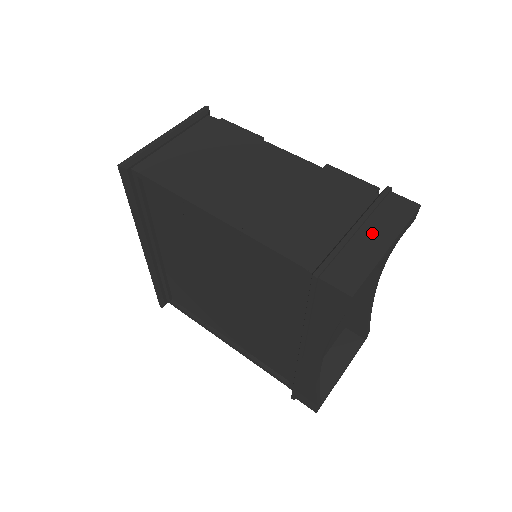
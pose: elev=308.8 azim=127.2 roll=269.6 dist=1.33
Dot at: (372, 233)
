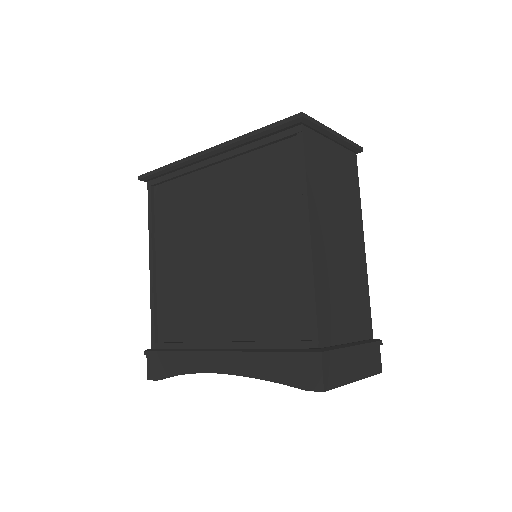
Dot at: (357, 361)
